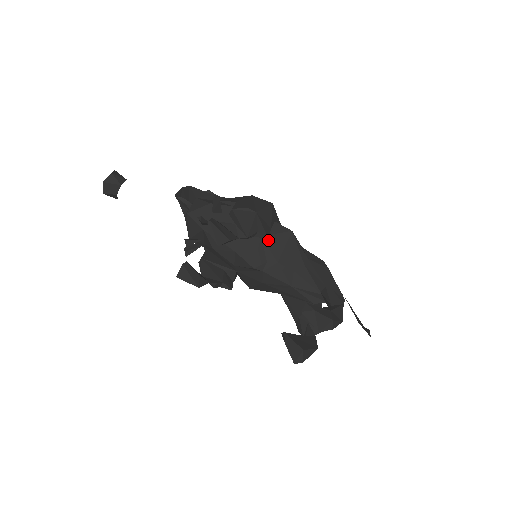
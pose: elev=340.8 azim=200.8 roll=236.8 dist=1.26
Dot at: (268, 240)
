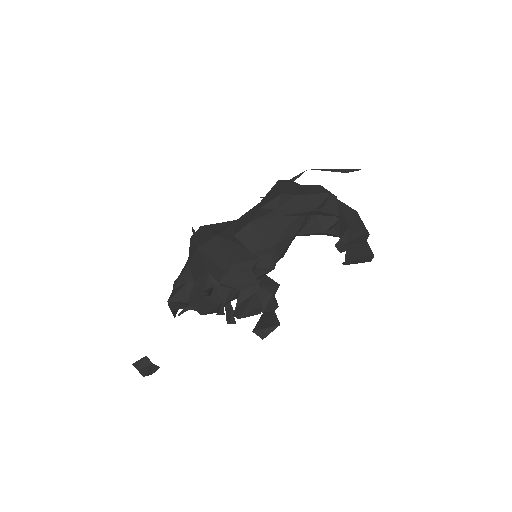
Dot at: (252, 249)
